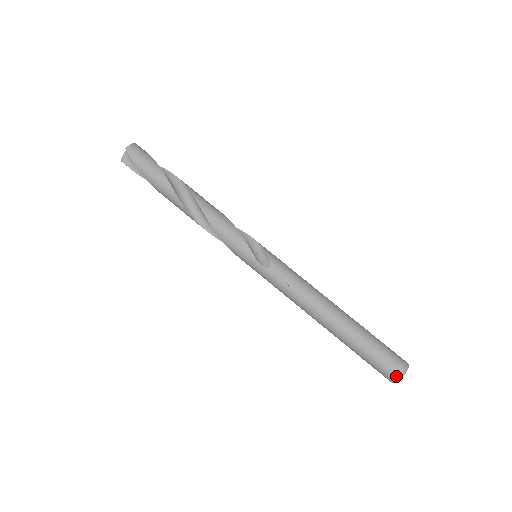
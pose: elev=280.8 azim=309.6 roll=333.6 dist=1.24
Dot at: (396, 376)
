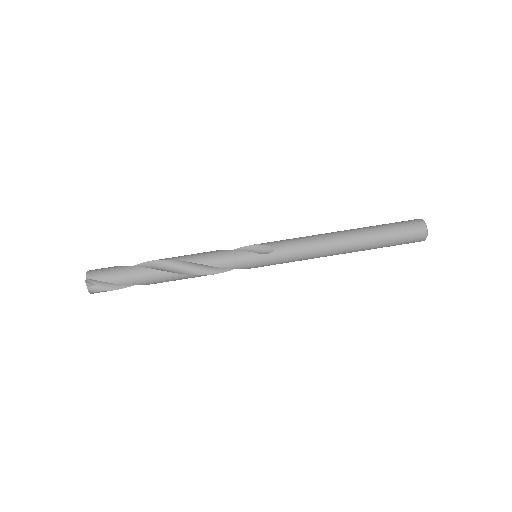
Dot at: (423, 230)
